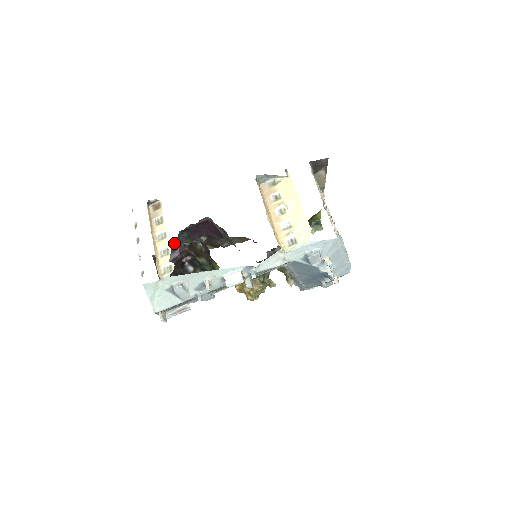
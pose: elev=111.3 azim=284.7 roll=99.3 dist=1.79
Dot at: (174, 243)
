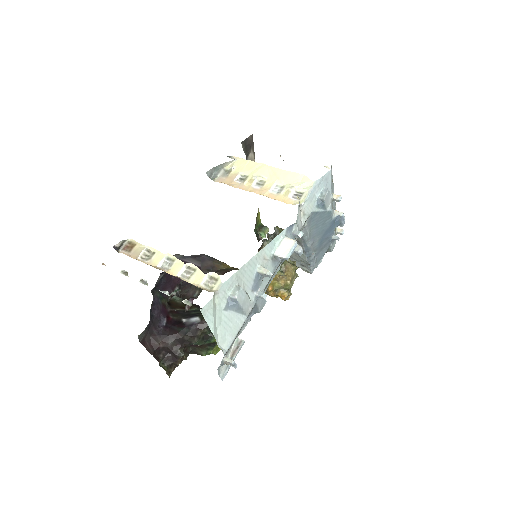
Dot at: (153, 309)
